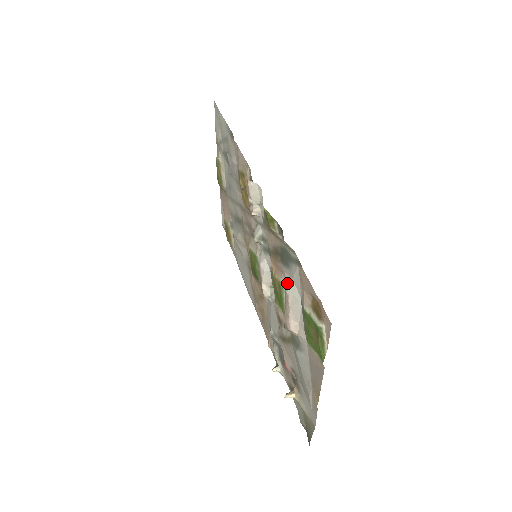
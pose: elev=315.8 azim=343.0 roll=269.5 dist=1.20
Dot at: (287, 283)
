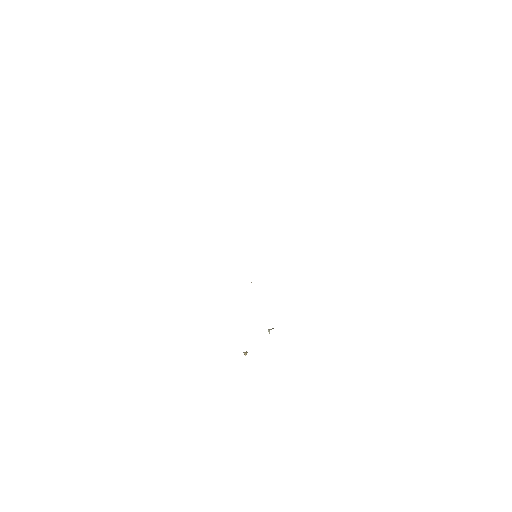
Dot at: occluded
